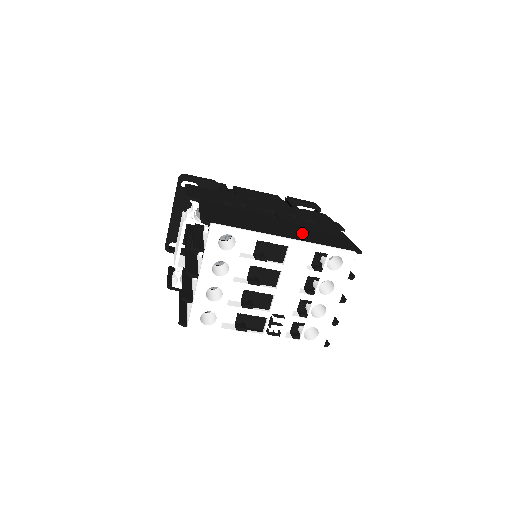
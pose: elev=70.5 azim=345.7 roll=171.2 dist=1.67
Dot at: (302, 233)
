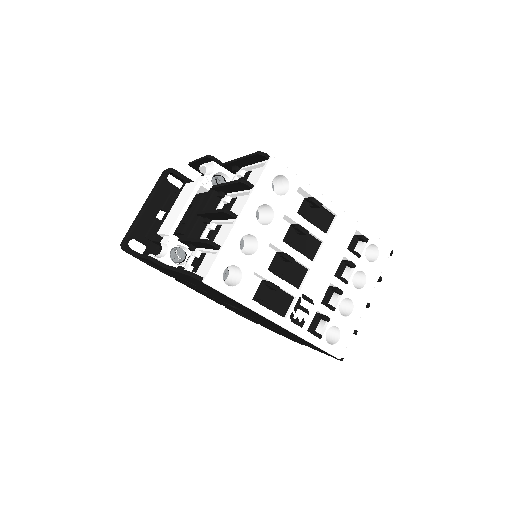
Dot at: occluded
